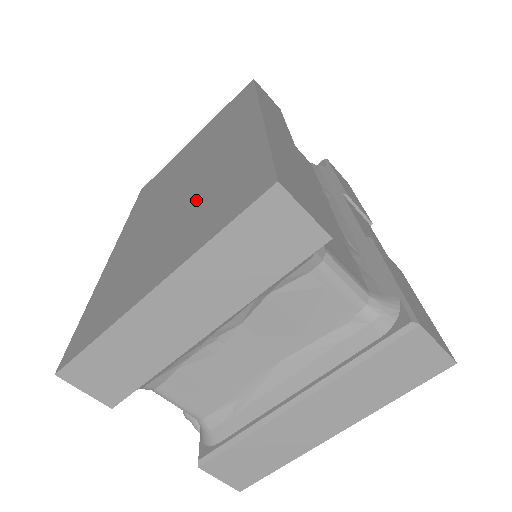
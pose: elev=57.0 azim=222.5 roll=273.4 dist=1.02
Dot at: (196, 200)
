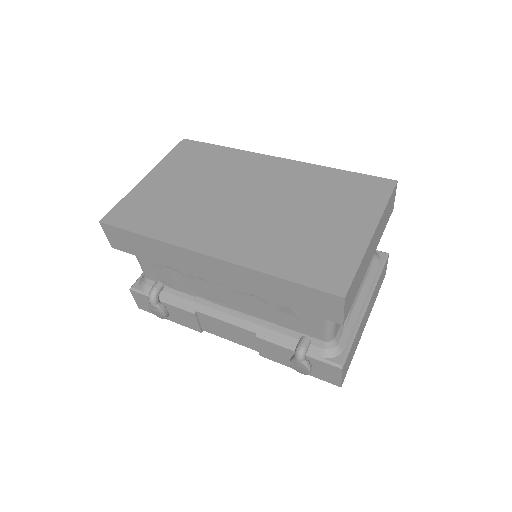
Dot at: (312, 200)
